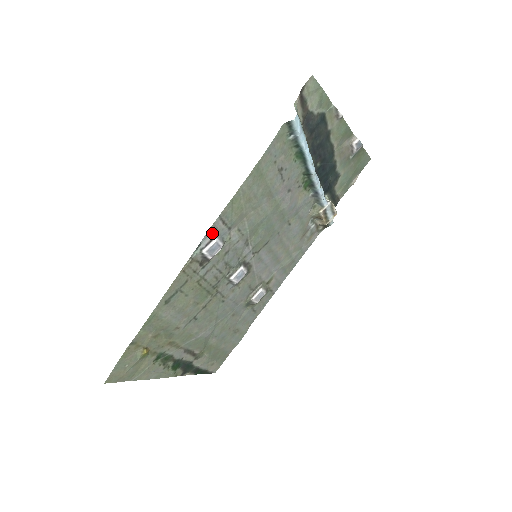
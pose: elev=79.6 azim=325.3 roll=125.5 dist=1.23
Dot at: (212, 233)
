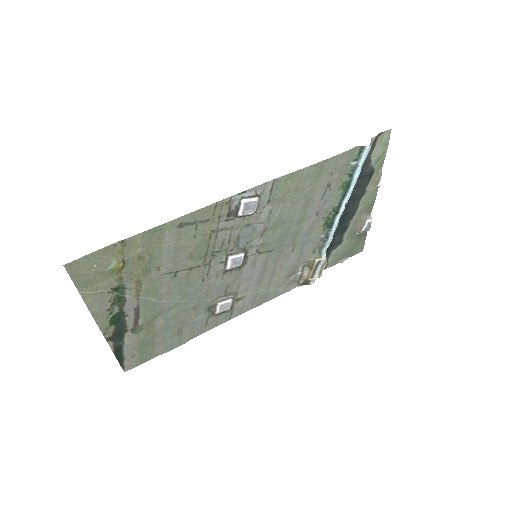
Dot at: (258, 191)
